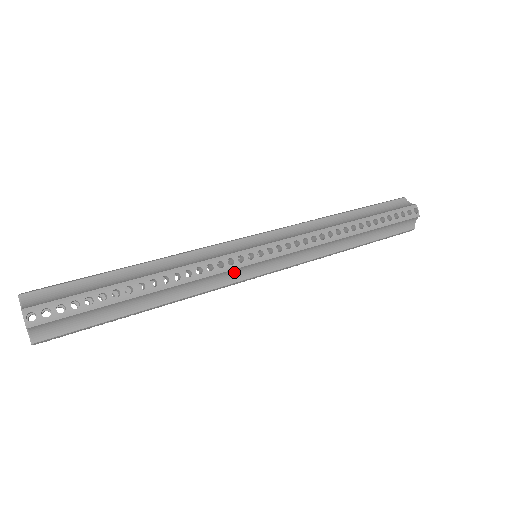
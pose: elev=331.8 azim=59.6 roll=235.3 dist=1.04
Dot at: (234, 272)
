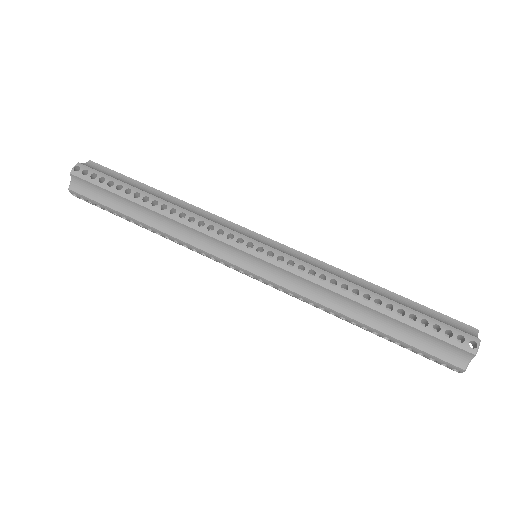
Dot at: (219, 245)
